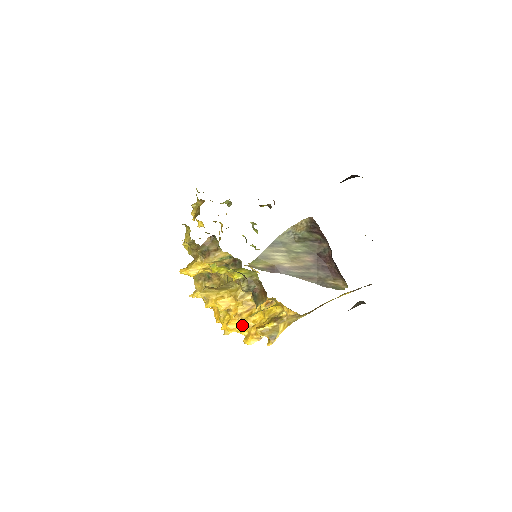
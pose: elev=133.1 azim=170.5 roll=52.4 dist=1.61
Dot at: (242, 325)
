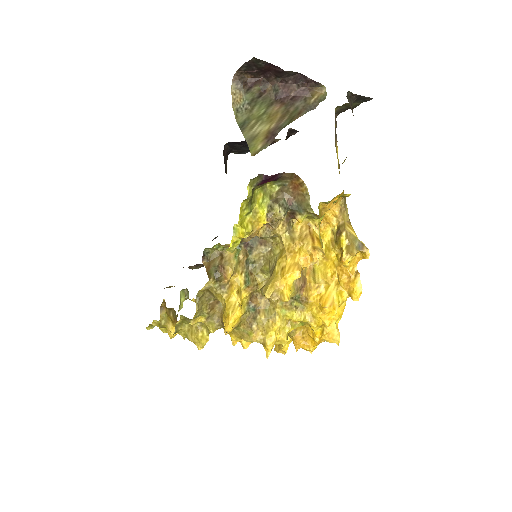
Dot at: (332, 292)
